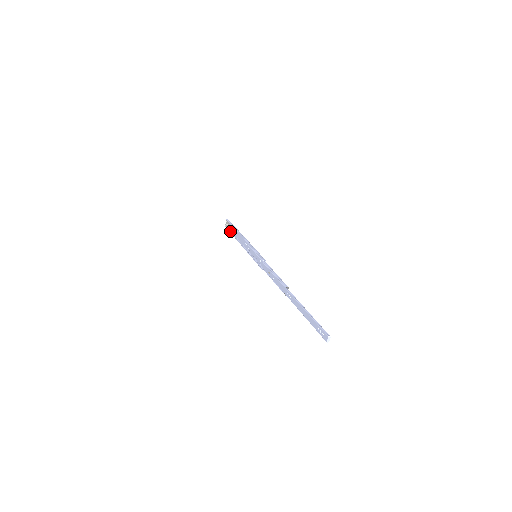
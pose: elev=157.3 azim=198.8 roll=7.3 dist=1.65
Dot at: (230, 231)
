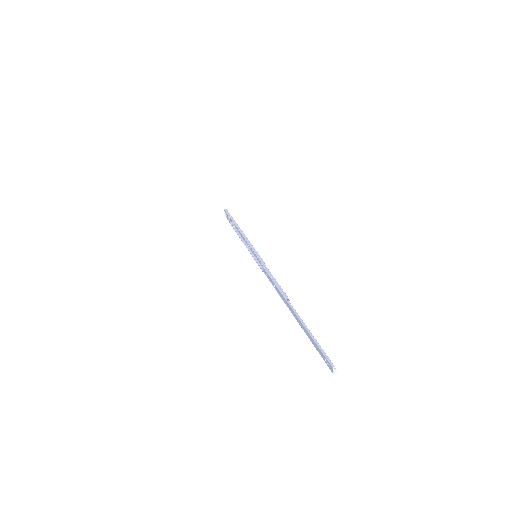
Dot at: (230, 223)
